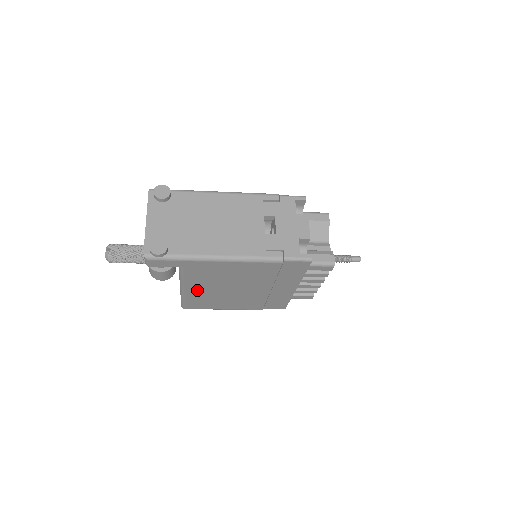
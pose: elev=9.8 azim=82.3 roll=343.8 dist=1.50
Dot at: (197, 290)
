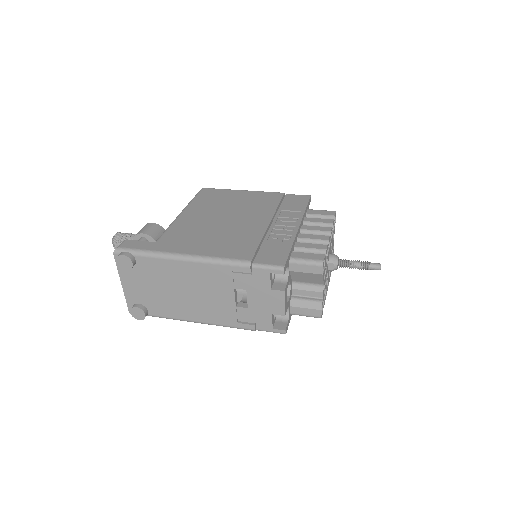
Dot at: occluded
